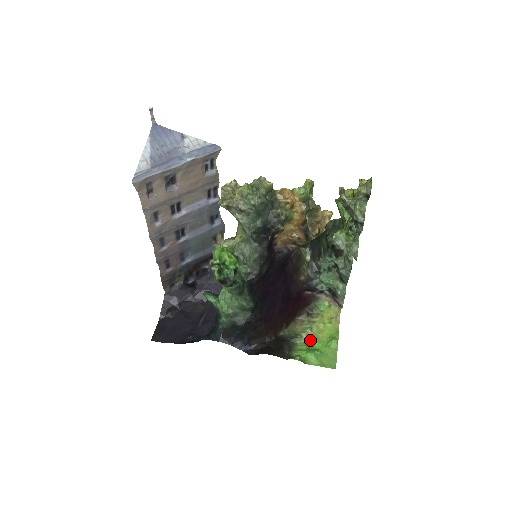
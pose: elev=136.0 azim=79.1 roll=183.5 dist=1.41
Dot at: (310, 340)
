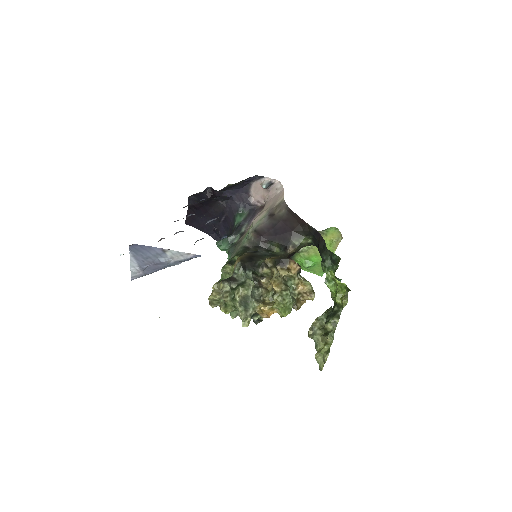
Dot at: (309, 254)
